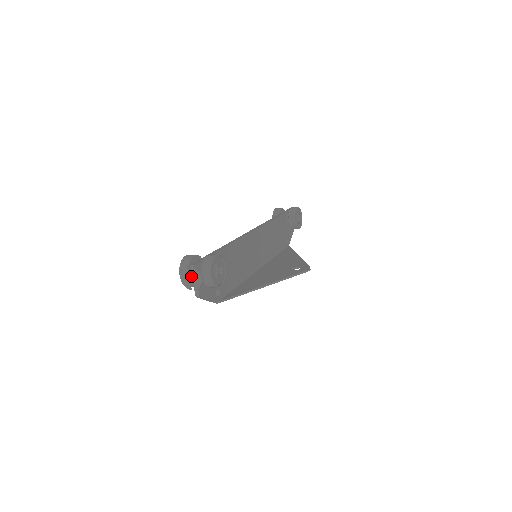
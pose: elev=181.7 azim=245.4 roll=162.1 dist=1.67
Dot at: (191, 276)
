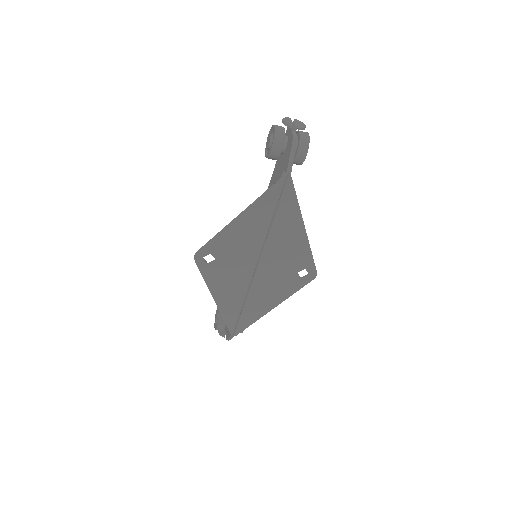
Dot at: (293, 124)
